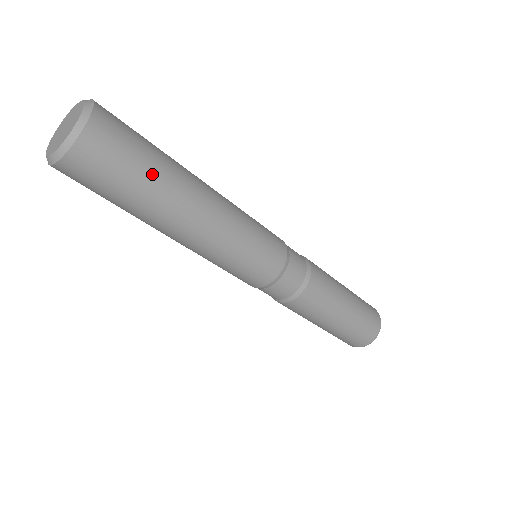
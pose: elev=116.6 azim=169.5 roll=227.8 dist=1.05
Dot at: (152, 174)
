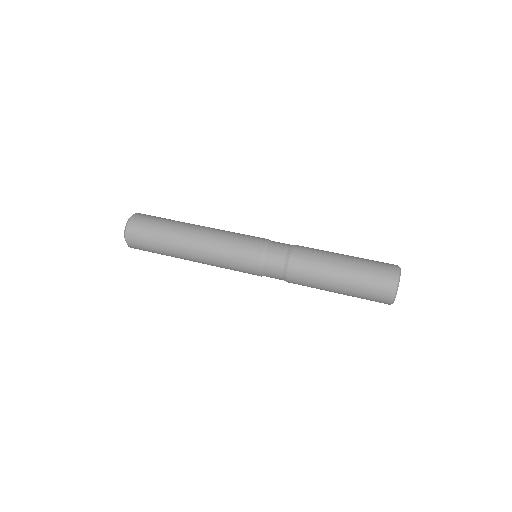
Dot at: (160, 235)
